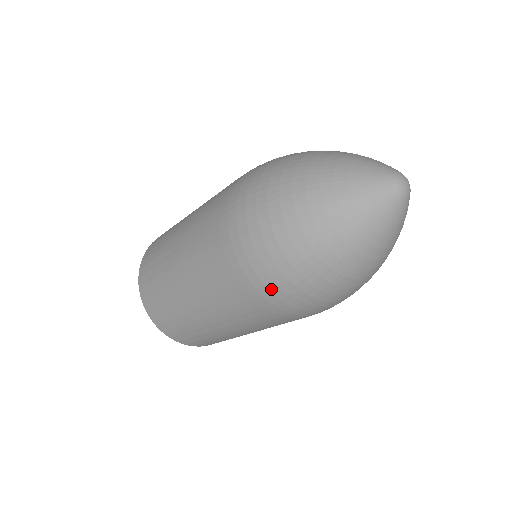
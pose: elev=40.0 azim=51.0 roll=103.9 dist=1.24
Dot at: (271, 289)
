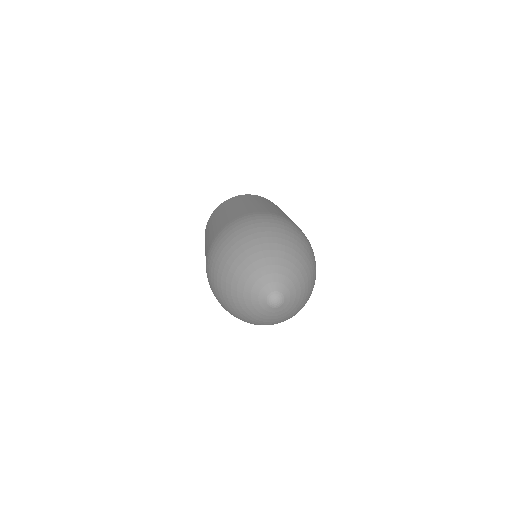
Dot at: occluded
